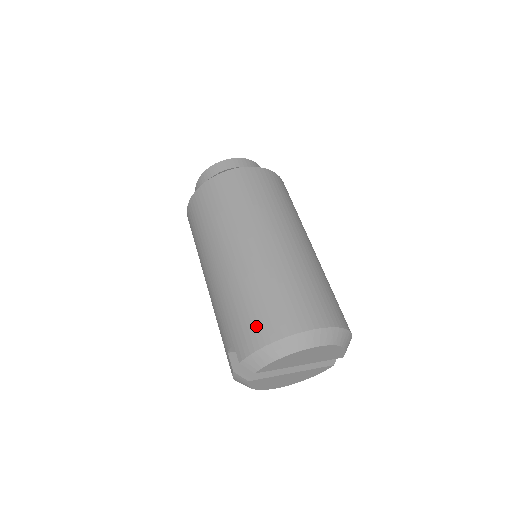
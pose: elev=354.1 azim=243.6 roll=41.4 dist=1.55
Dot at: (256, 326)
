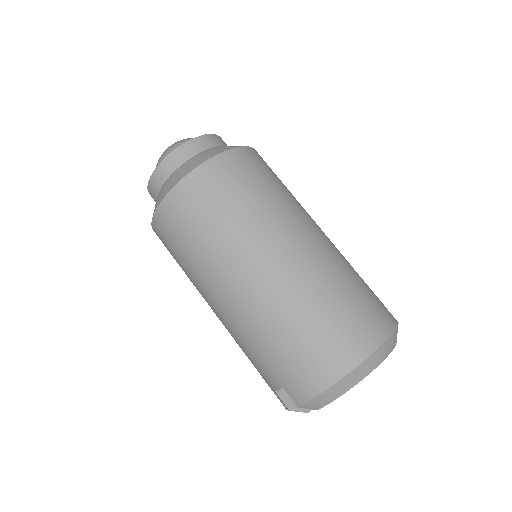
Dot at: (307, 369)
